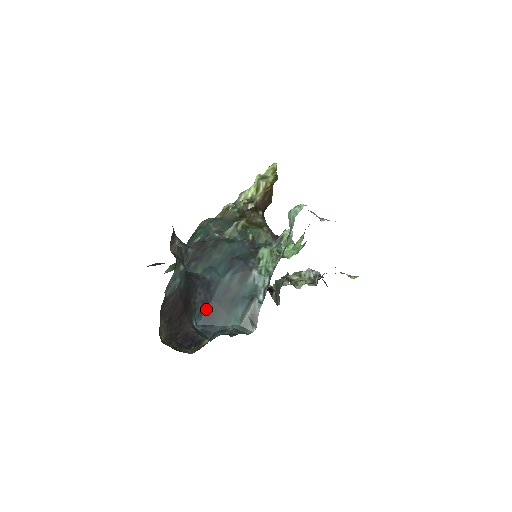
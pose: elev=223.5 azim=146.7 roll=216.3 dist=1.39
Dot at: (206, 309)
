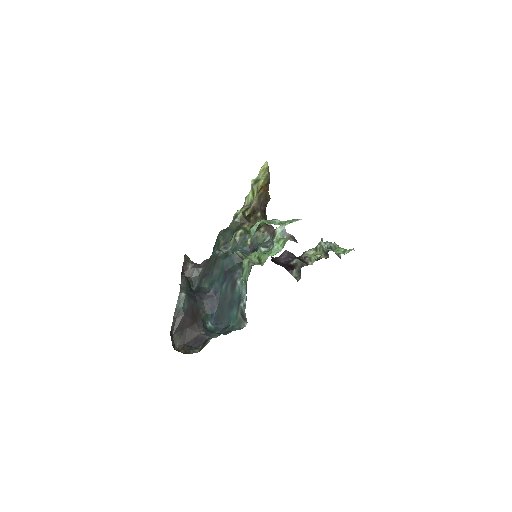
Dot at: (216, 312)
